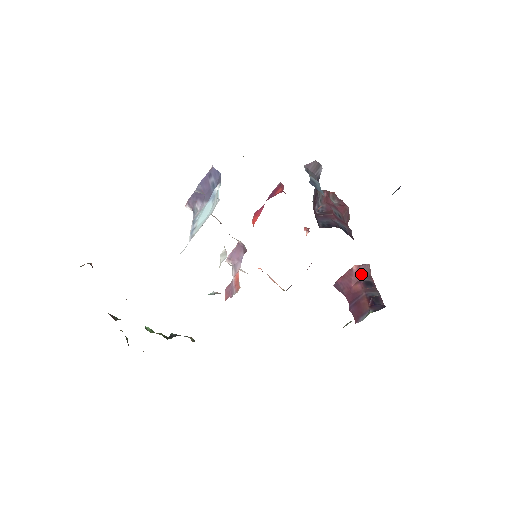
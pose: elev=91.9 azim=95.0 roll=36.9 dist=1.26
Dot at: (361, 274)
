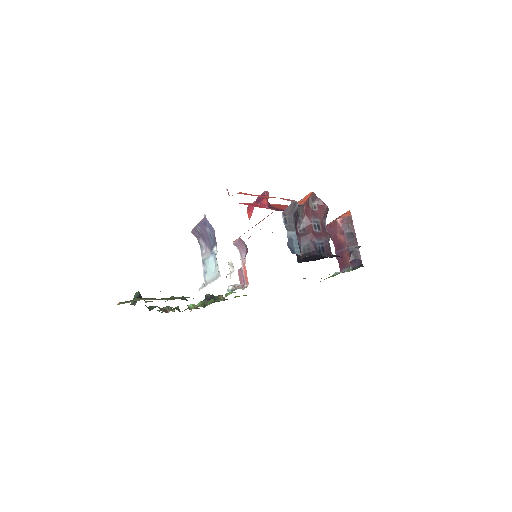
Dot at: (344, 226)
